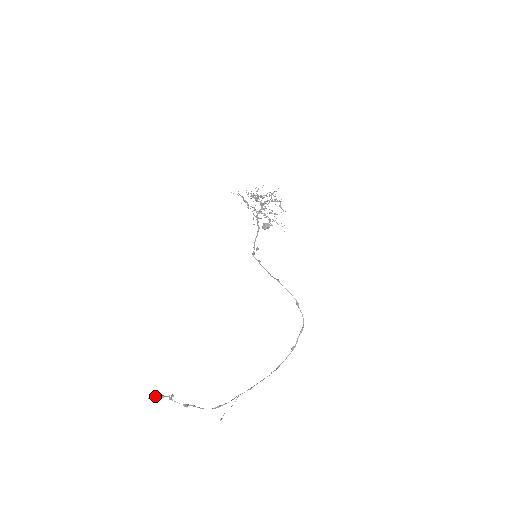
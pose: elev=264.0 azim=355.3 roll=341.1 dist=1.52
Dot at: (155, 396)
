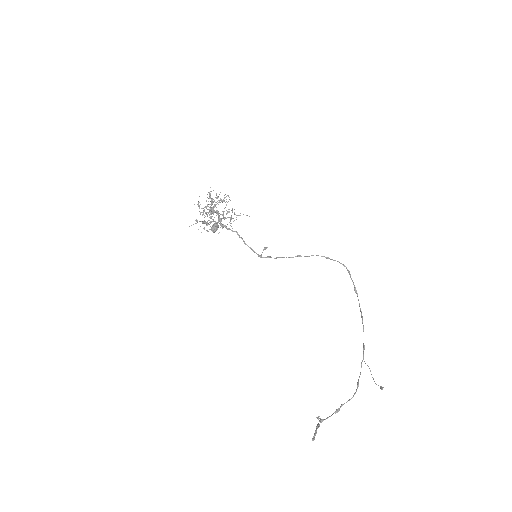
Dot at: (315, 432)
